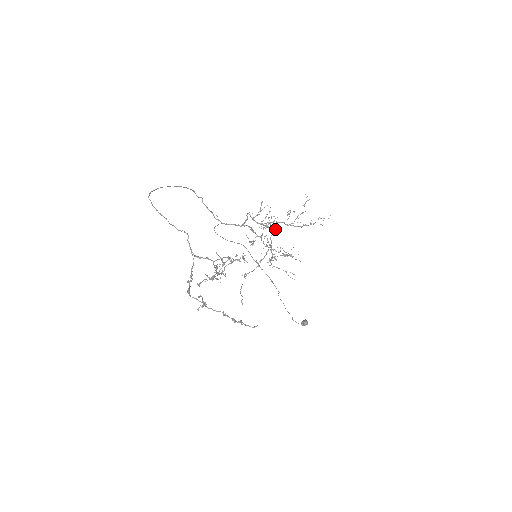
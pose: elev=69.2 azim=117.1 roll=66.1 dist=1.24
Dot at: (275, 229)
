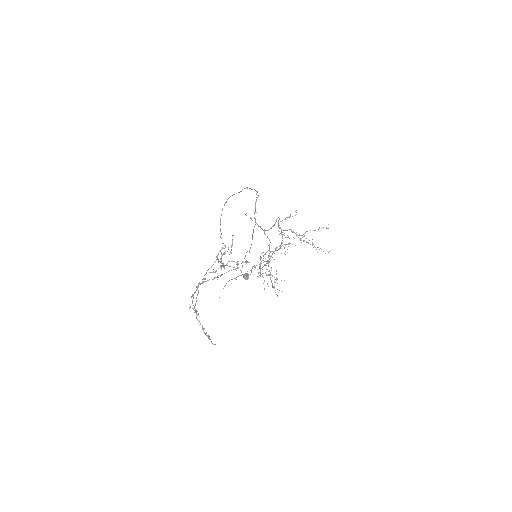
Dot at: occluded
